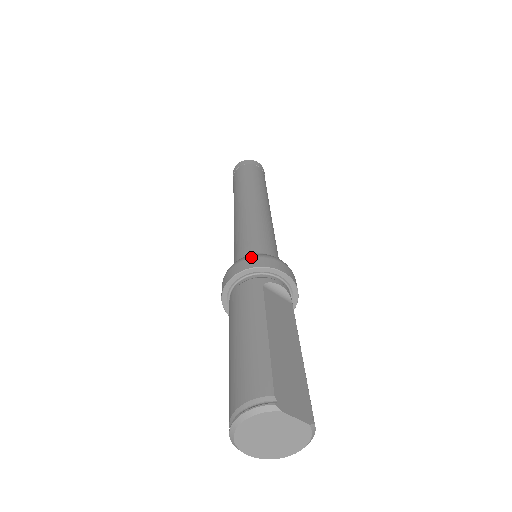
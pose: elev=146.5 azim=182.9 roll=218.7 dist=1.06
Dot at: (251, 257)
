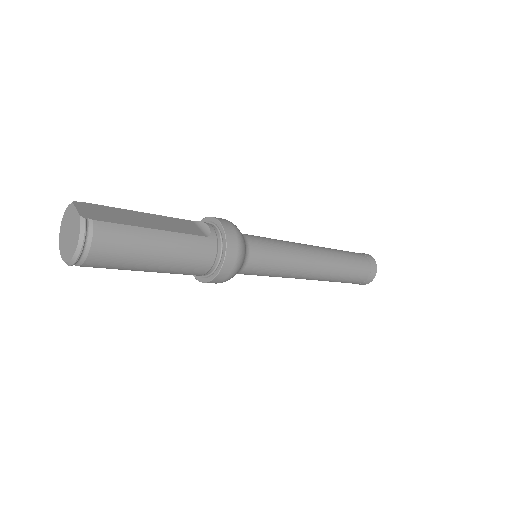
Dot at: occluded
